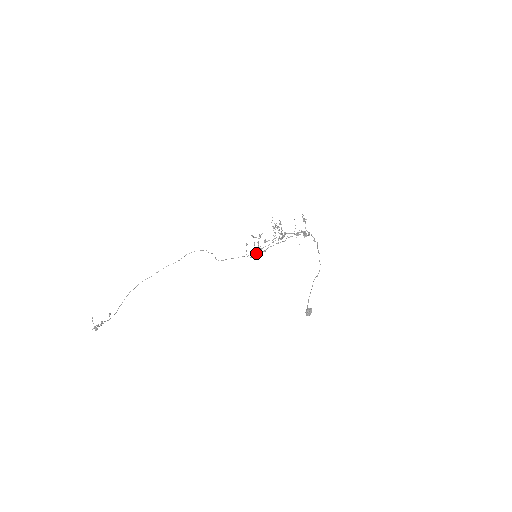
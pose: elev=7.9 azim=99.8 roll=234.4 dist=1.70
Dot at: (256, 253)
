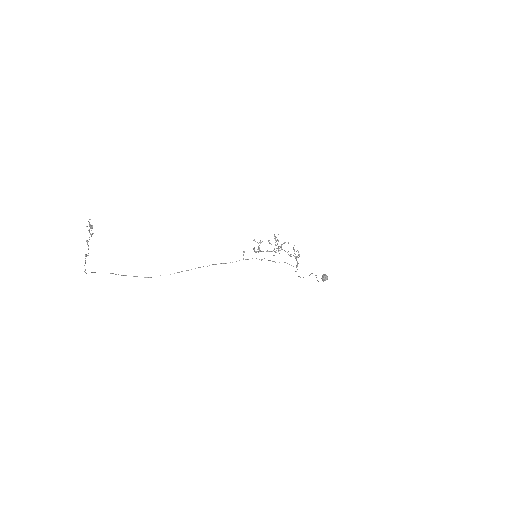
Dot at: (259, 248)
